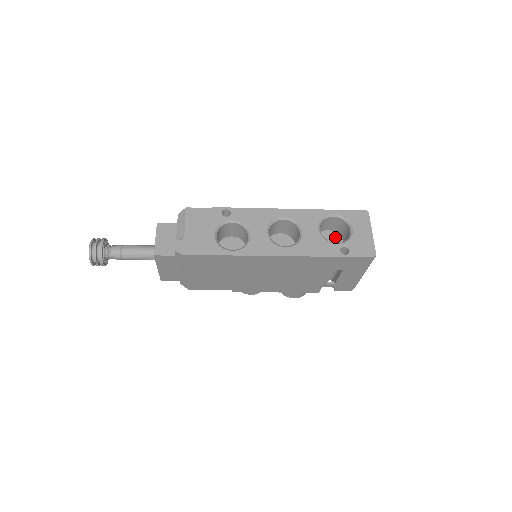
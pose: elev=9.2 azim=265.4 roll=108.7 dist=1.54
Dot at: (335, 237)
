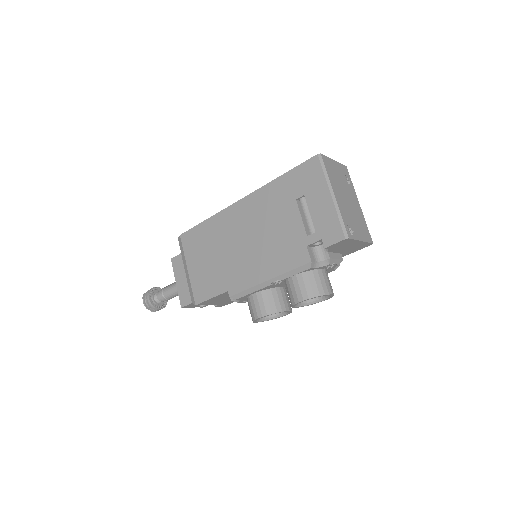
Dot at: occluded
